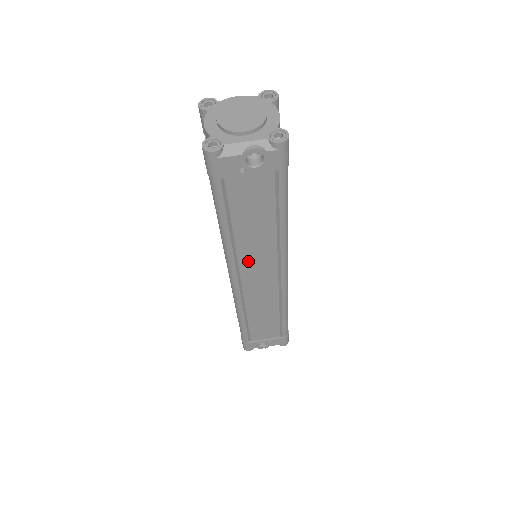
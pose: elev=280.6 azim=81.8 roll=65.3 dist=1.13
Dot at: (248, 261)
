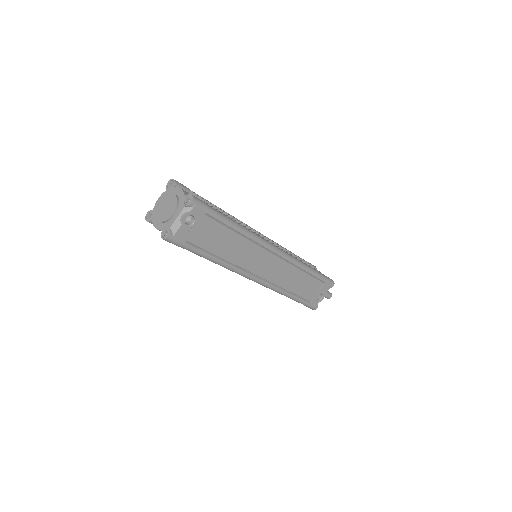
Dot at: (249, 264)
